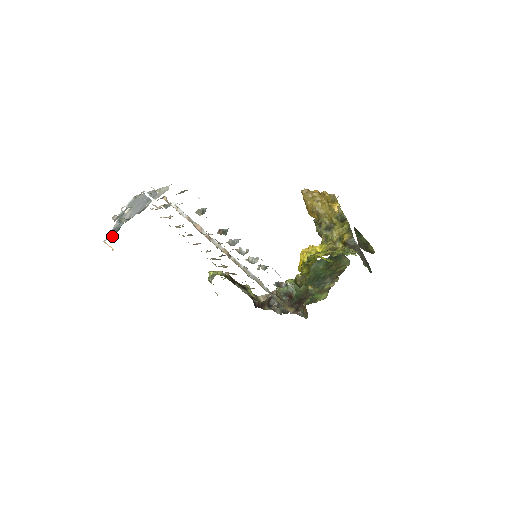
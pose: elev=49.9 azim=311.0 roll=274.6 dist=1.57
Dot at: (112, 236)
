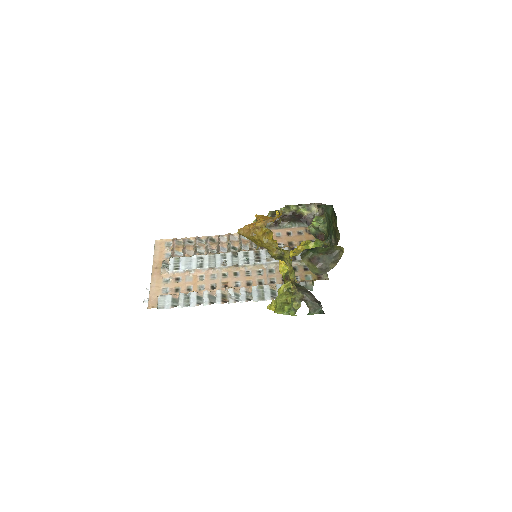
Dot at: occluded
